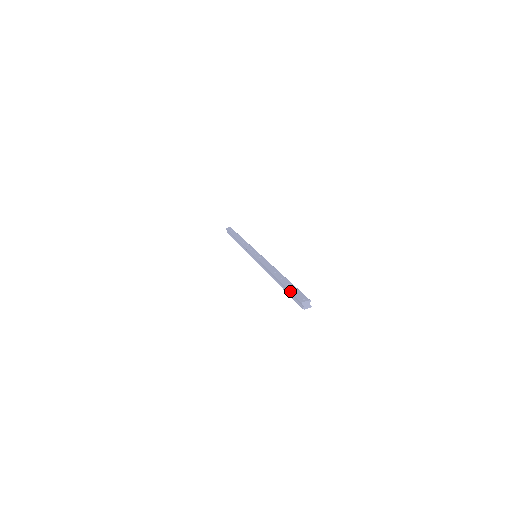
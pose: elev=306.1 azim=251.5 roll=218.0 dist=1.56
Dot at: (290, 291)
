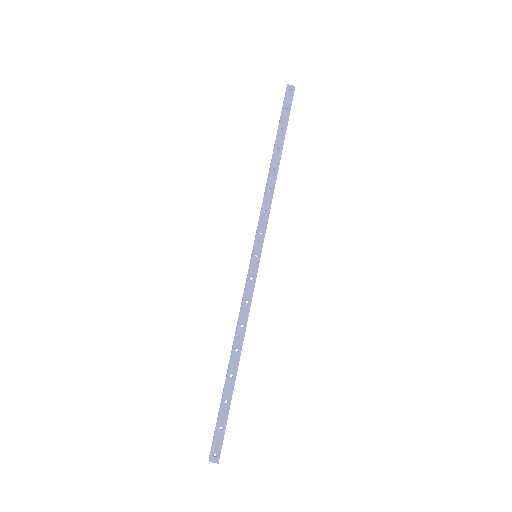
Dot at: (217, 422)
